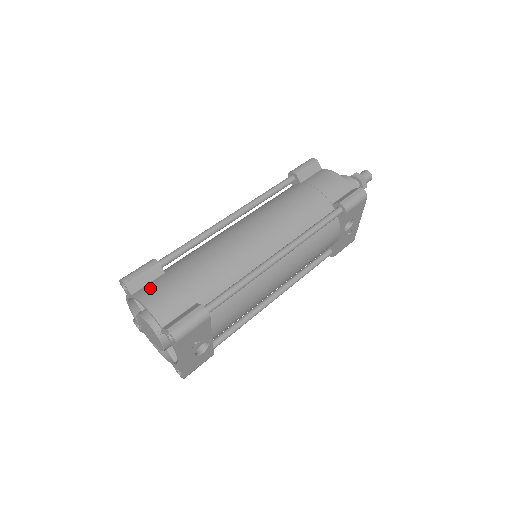
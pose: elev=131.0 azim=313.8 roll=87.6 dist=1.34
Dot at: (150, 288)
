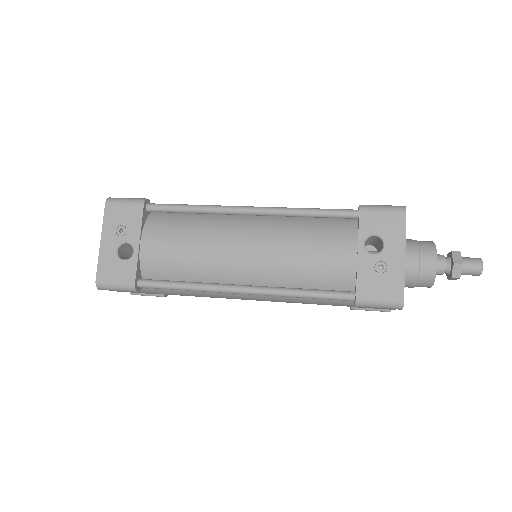
Dot at: occluded
